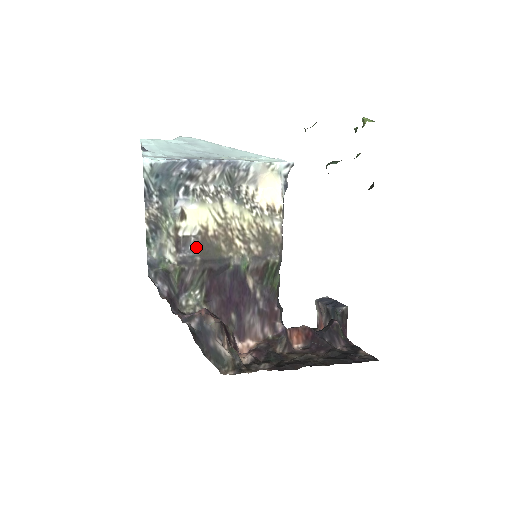
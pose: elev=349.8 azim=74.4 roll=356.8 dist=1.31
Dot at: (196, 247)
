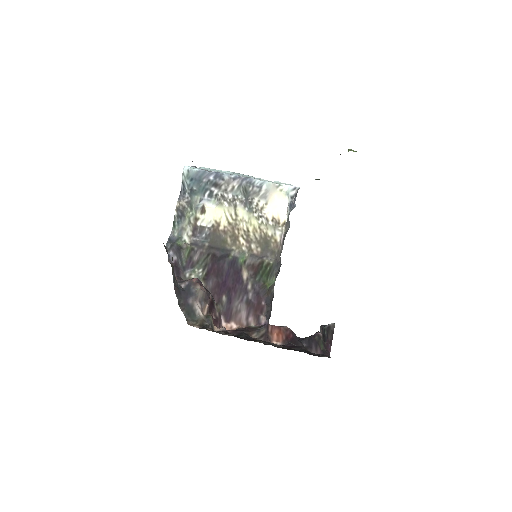
Dot at: (208, 236)
